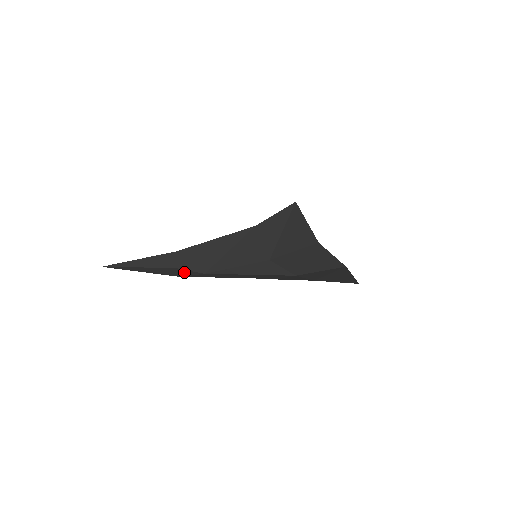
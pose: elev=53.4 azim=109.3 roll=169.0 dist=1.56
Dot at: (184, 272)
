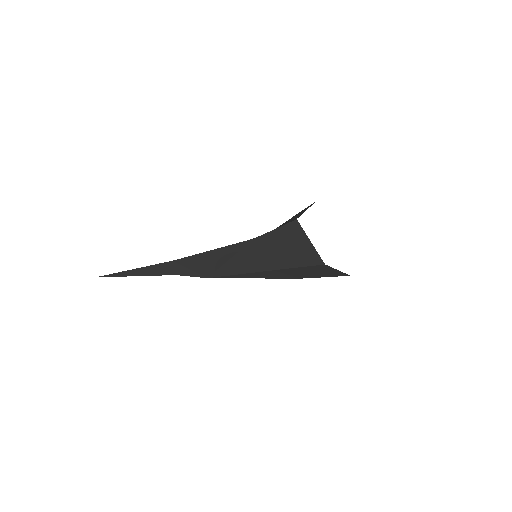
Dot at: occluded
